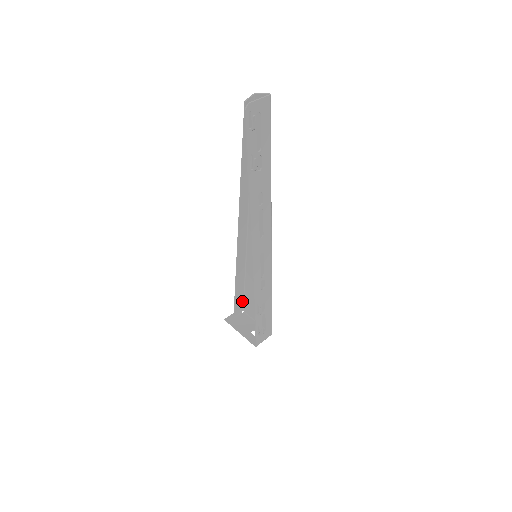
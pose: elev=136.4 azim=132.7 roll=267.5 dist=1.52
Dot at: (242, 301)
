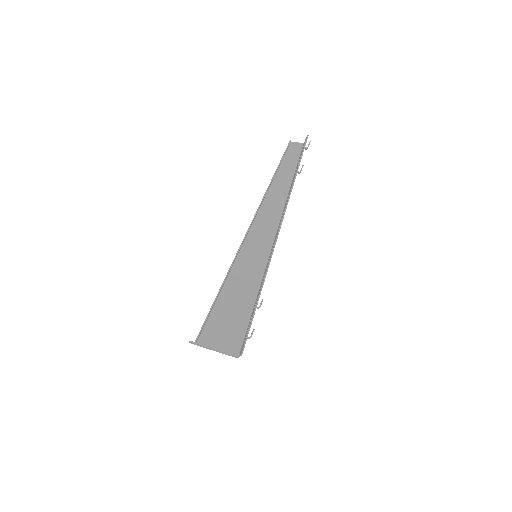
Dot at: (204, 325)
